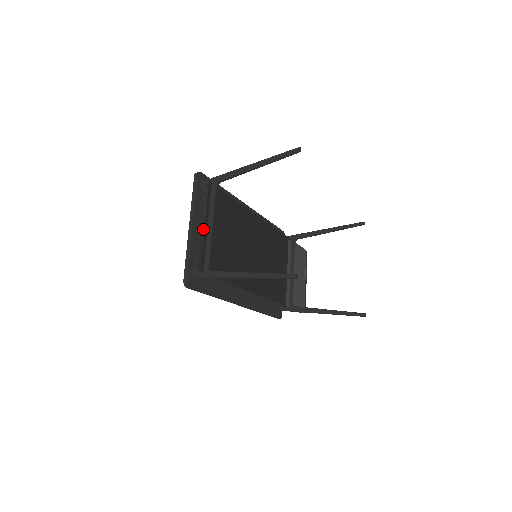
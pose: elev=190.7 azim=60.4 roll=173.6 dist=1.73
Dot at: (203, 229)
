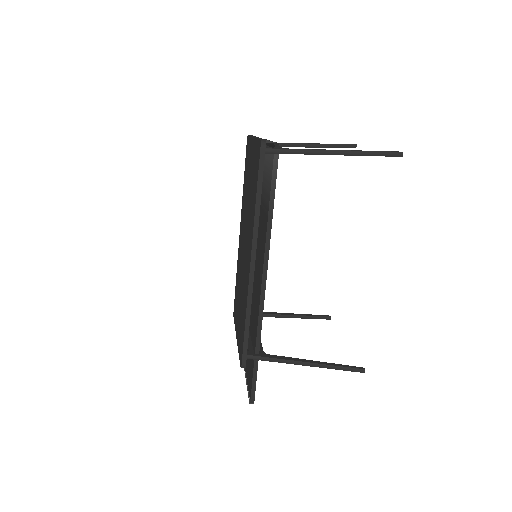
Dot at: occluded
